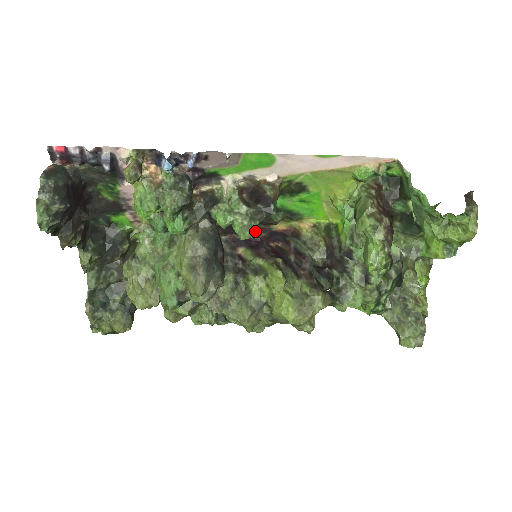
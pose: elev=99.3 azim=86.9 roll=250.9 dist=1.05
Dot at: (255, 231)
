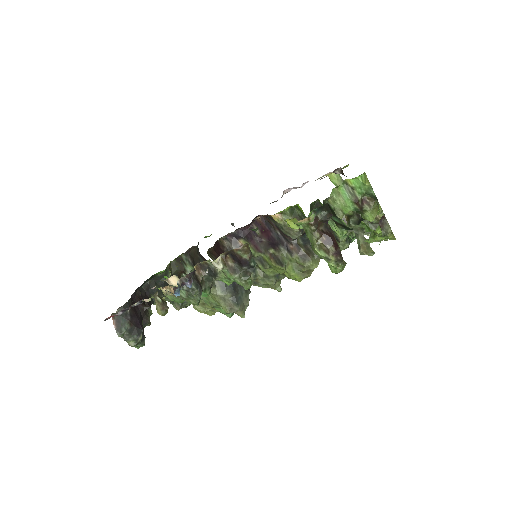
Dot at: occluded
